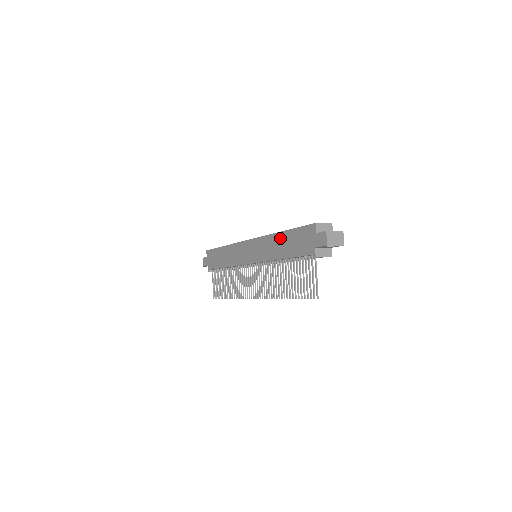
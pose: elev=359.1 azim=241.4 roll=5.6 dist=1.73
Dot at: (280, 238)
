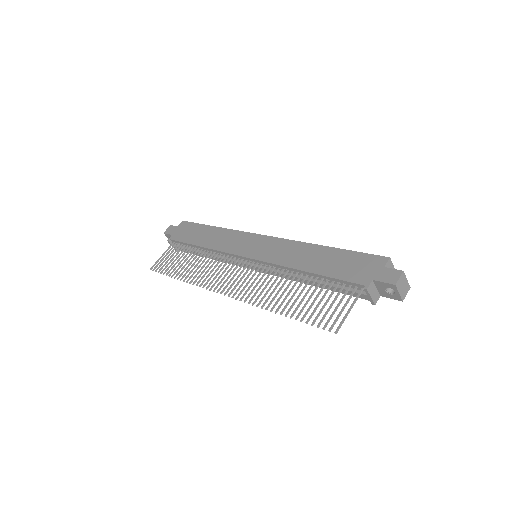
Dot at: (318, 251)
